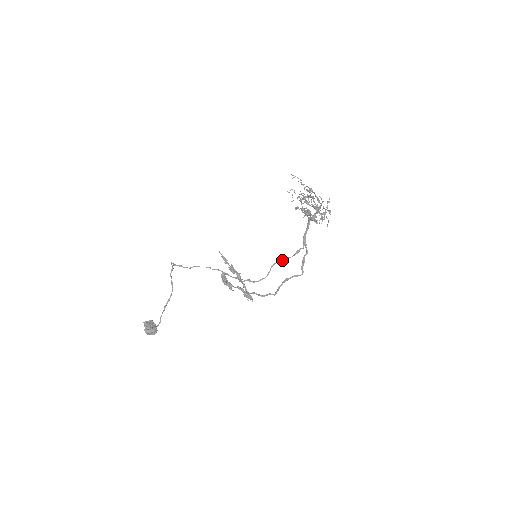
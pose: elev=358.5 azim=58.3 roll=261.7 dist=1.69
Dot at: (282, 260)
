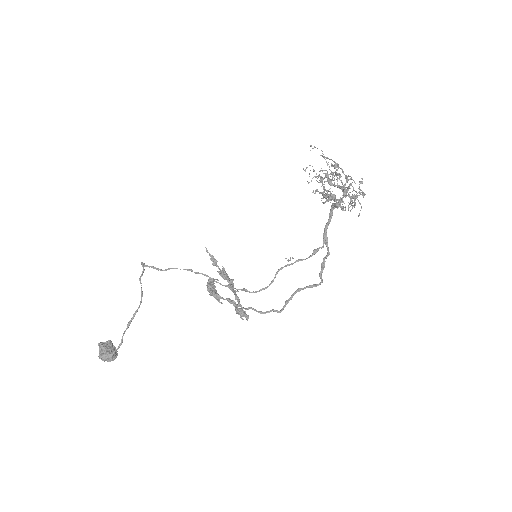
Dot at: (293, 263)
